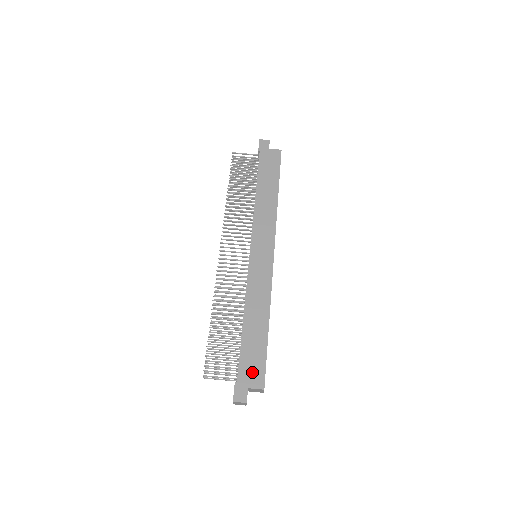
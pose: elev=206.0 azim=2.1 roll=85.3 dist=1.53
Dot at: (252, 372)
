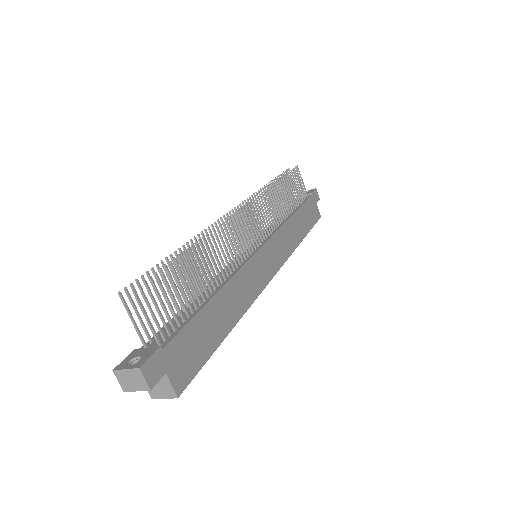
Dot at: (184, 359)
